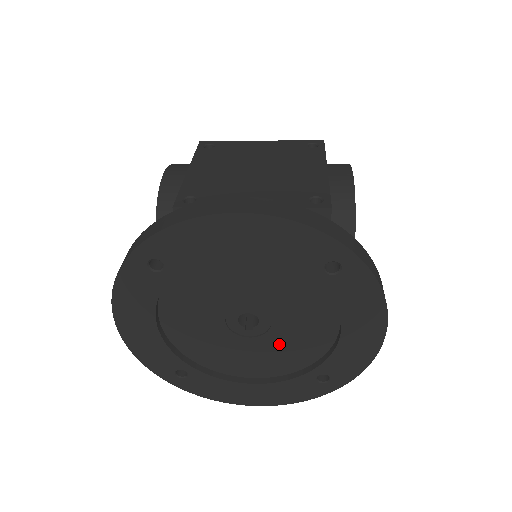
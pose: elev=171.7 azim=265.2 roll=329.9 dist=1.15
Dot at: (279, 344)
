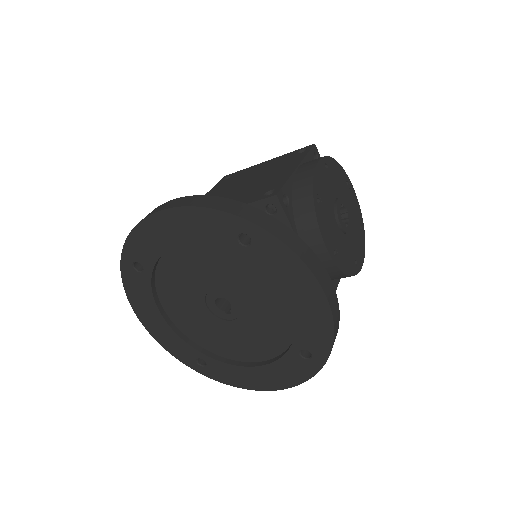
Dot at: (256, 324)
